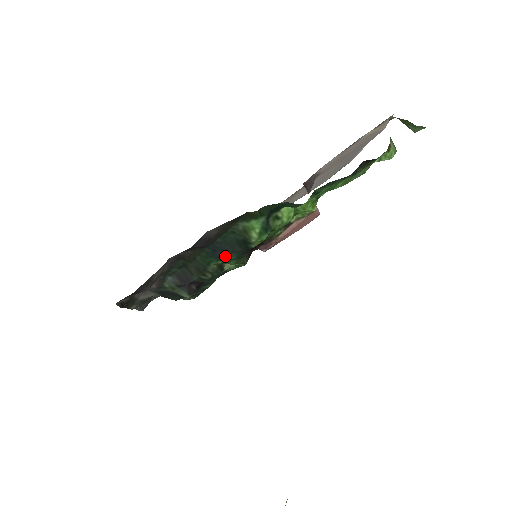
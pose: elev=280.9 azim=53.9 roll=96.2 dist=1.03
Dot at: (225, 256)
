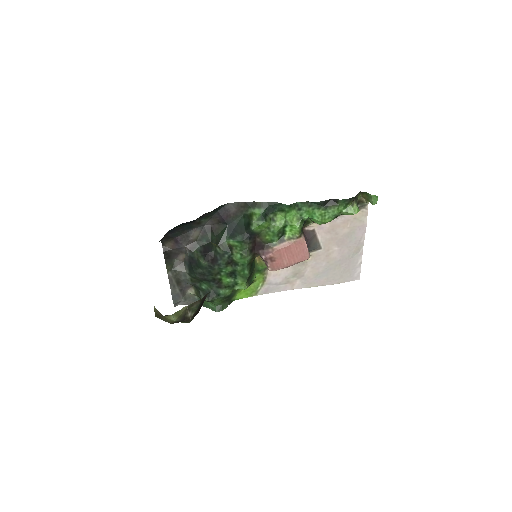
Dot at: (235, 236)
